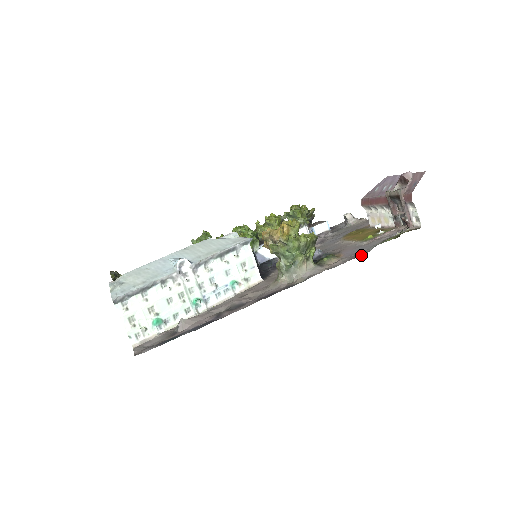
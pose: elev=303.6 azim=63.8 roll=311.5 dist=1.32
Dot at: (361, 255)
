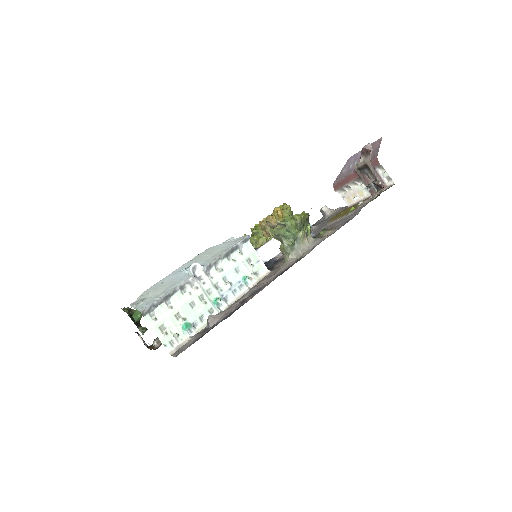
Dot at: (352, 218)
